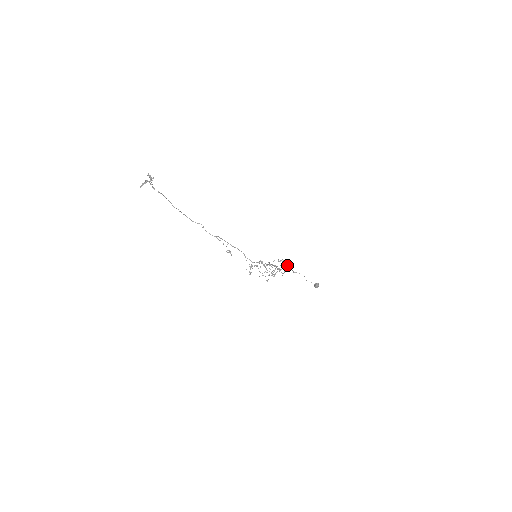
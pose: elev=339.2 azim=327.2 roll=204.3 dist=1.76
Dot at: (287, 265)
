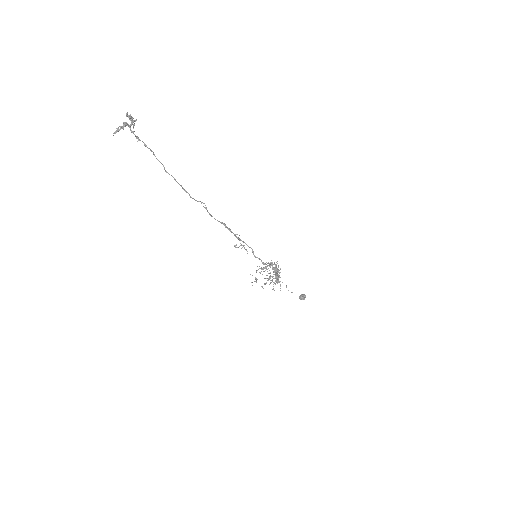
Dot at: occluded
